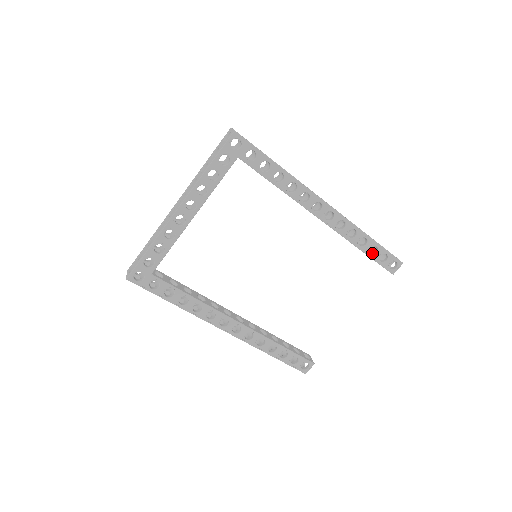
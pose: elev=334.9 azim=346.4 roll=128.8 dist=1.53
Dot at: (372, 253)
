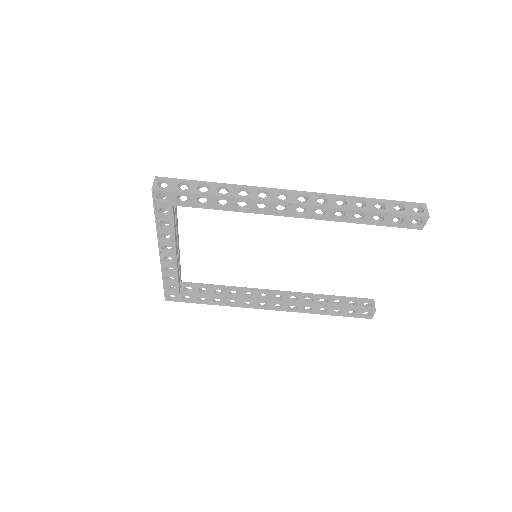
Dot at: (380, 221)
